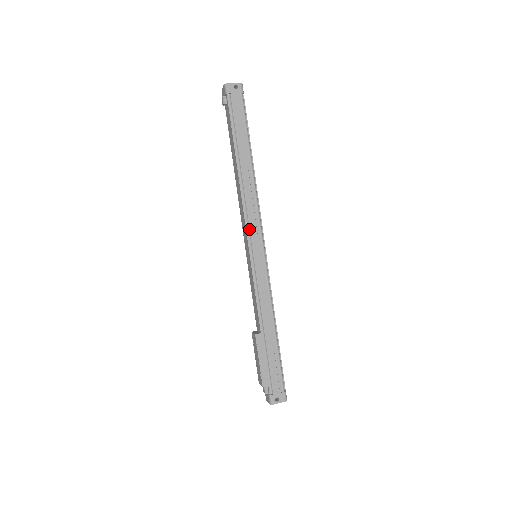
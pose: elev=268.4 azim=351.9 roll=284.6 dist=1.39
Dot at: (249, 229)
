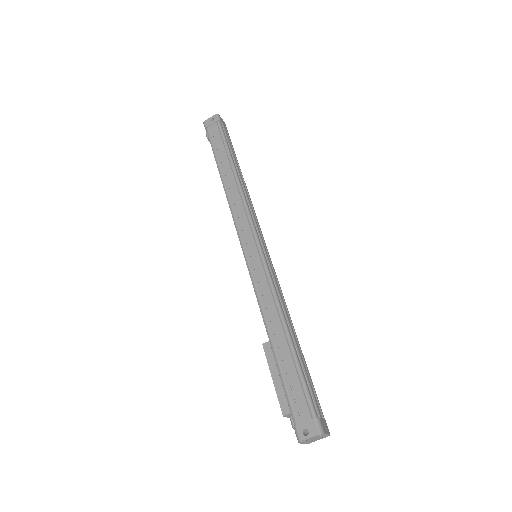
Dot at: (239, 229)
